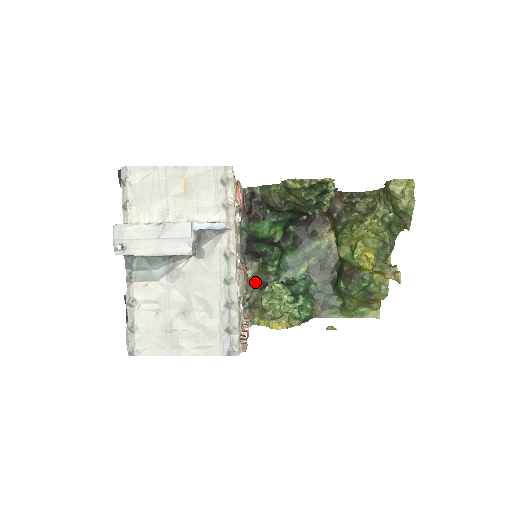
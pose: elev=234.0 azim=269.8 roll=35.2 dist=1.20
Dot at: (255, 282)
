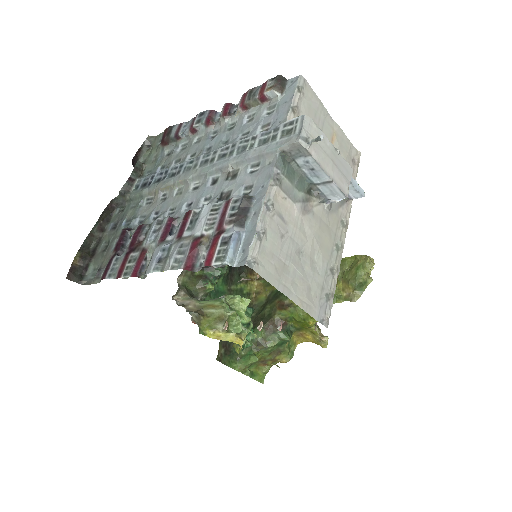
Dot at: (187, 291)
